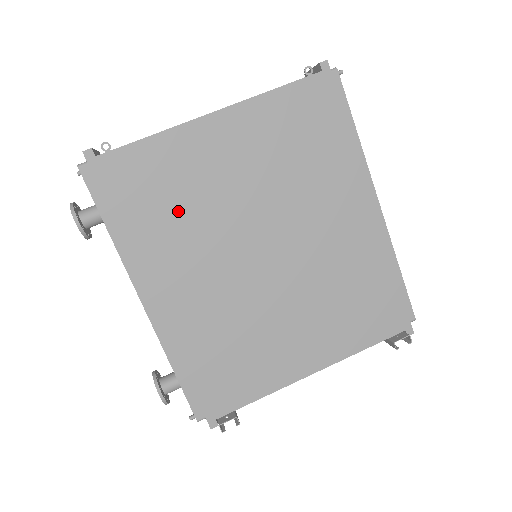
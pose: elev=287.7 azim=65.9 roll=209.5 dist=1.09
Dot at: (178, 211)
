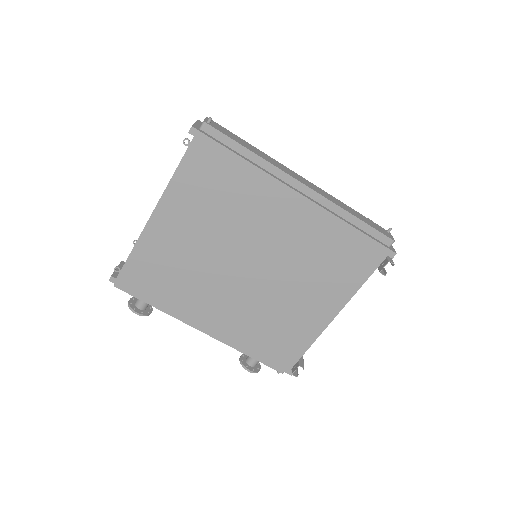
Dot at: (179, 278)
